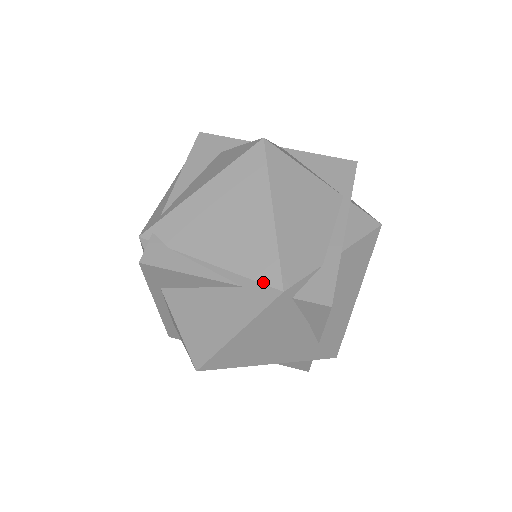
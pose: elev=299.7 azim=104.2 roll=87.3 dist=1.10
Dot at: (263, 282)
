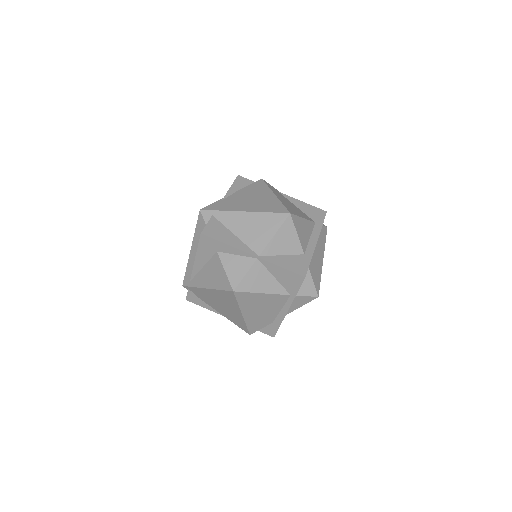
Dot at: occluded
